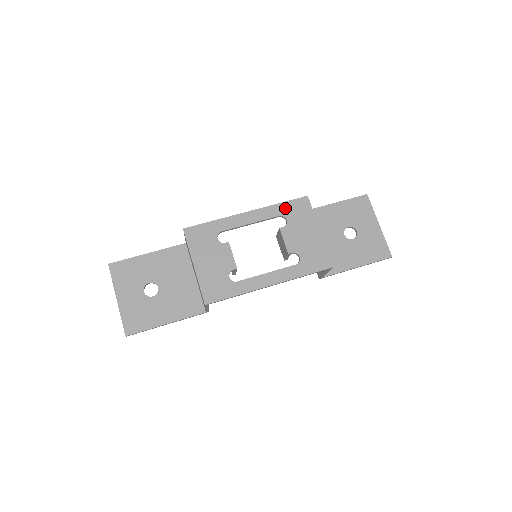
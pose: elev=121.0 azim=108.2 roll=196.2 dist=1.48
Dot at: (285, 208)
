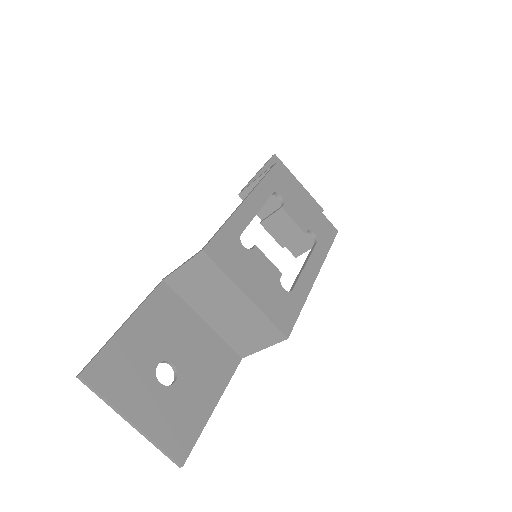
Dot at: (271, 182)
